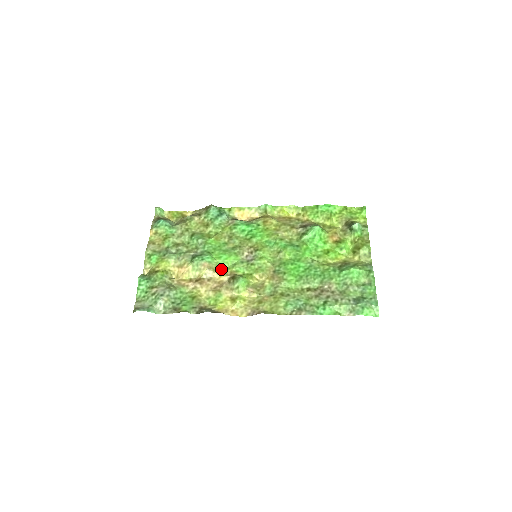
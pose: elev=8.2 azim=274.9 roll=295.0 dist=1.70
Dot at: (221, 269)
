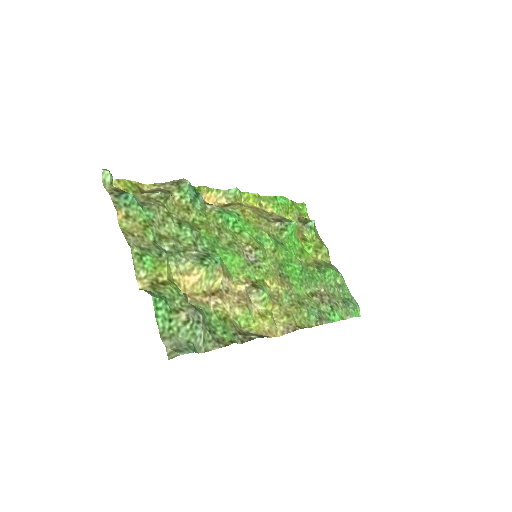
Dot at: (231, 275)
